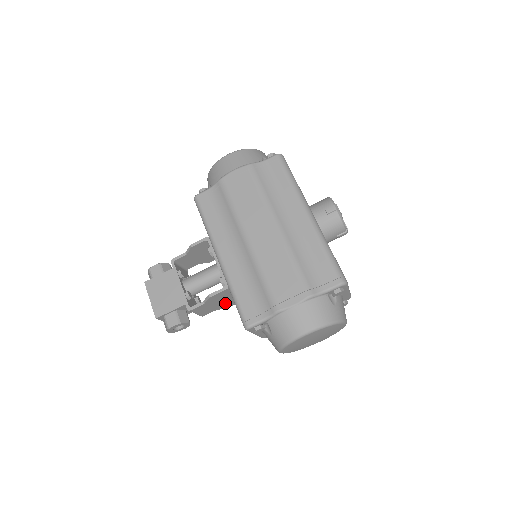
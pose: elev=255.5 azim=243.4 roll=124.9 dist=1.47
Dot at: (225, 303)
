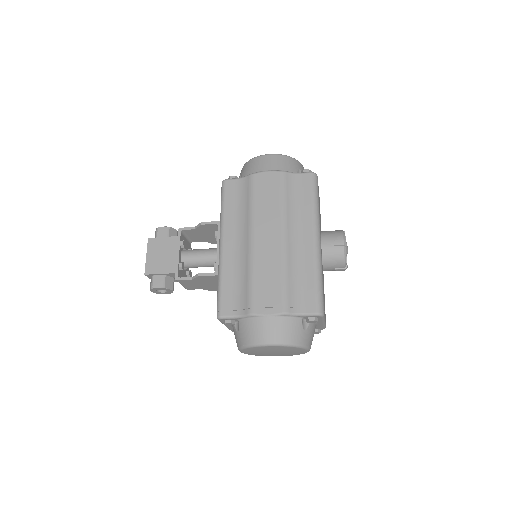
Dot at: (211, 286)
